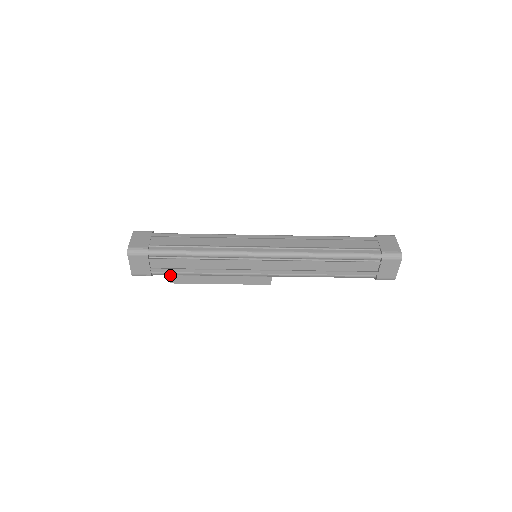
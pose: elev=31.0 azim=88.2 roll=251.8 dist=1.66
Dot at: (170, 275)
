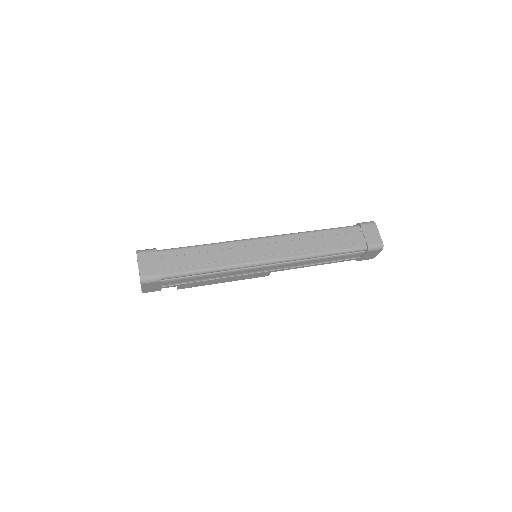
Dot at: occluded
